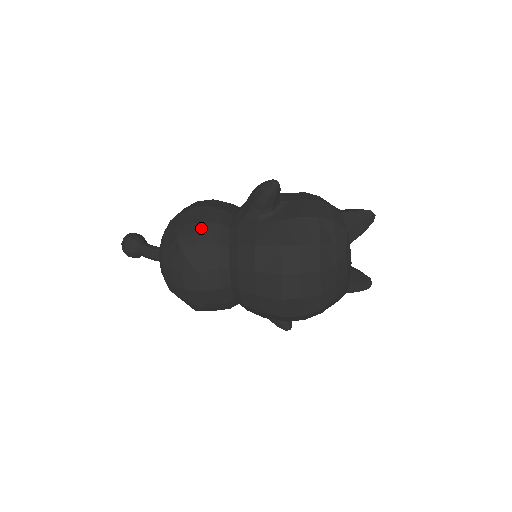
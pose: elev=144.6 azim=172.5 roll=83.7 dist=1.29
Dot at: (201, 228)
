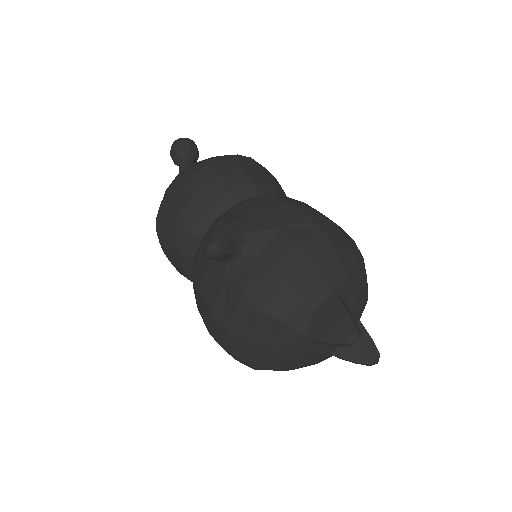
Dot at: (173, 224)
